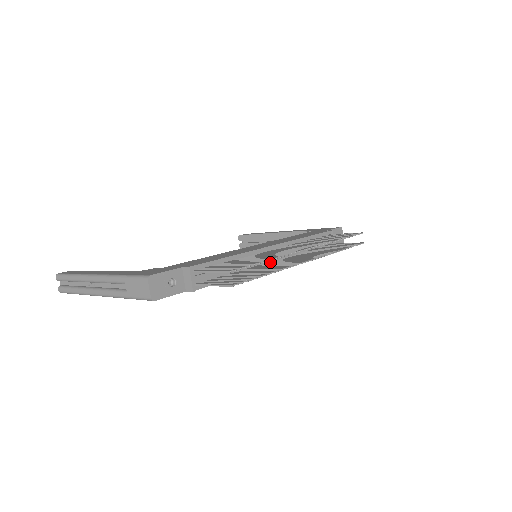
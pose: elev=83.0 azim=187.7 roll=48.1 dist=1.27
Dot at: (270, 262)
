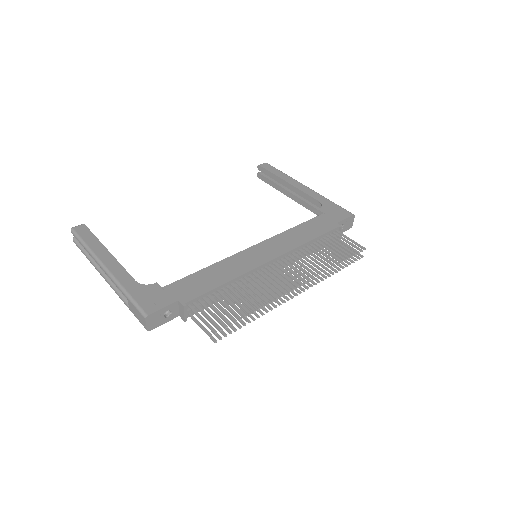
Dot at: occluded
